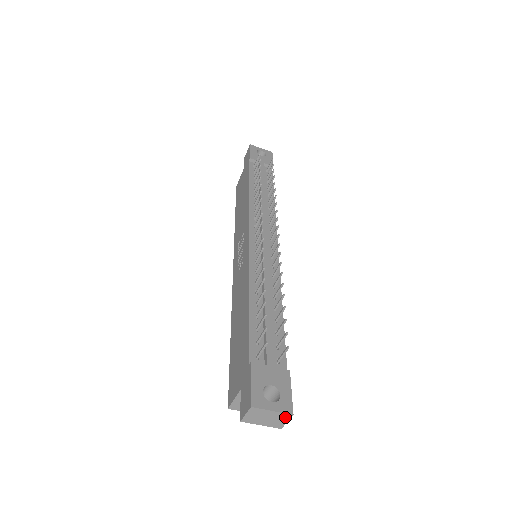
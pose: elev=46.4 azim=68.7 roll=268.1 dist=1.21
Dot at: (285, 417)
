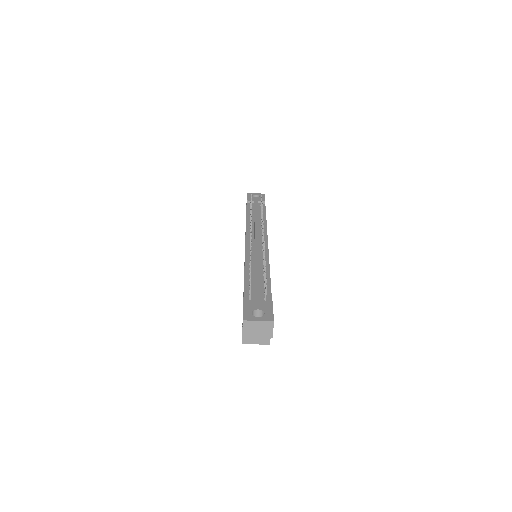
Dot at: (269, 325)
